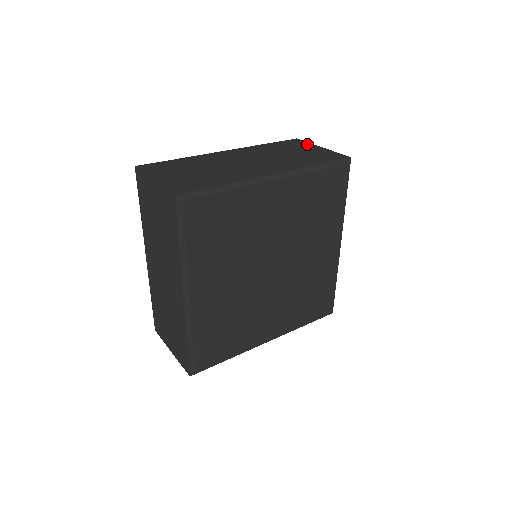
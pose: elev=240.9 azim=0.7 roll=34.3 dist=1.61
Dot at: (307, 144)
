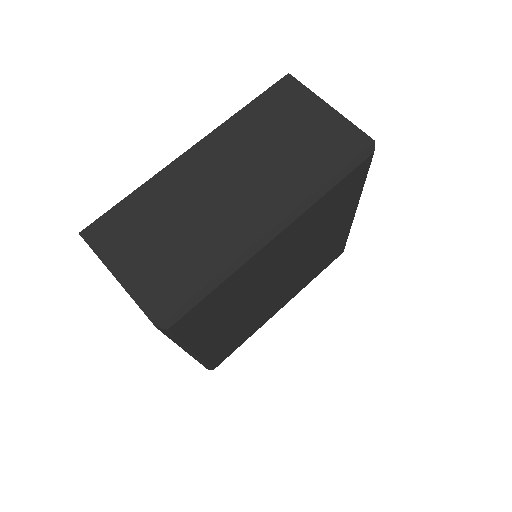
Dot at: occluded
